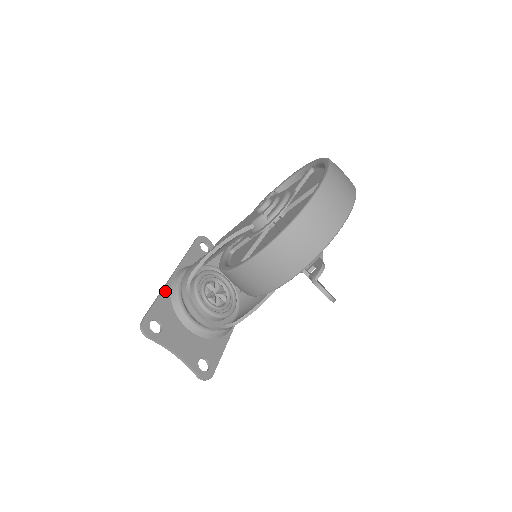
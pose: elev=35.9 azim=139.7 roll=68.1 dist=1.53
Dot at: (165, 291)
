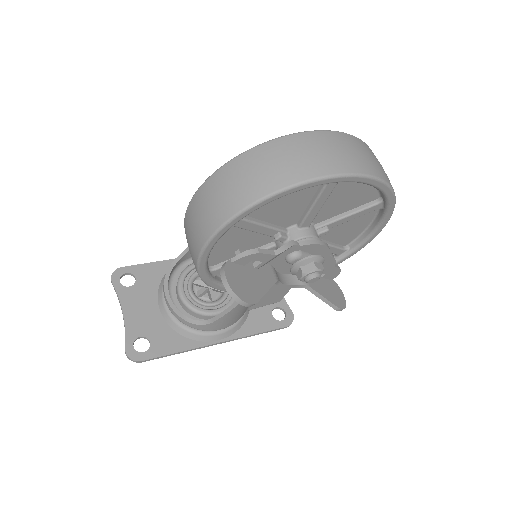
Dot at: (169, 262)
